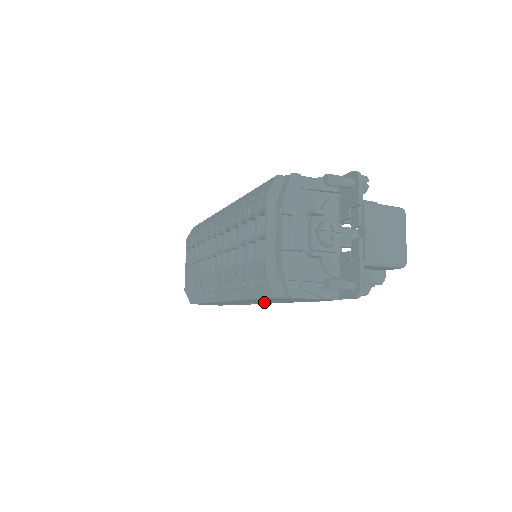
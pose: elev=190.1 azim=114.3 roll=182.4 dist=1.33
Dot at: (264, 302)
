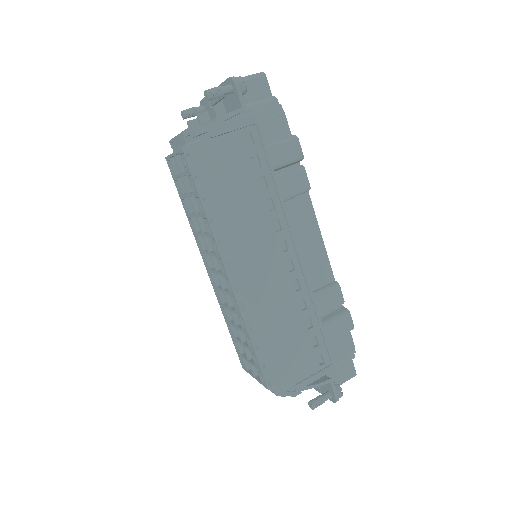
Dot at: occluded
